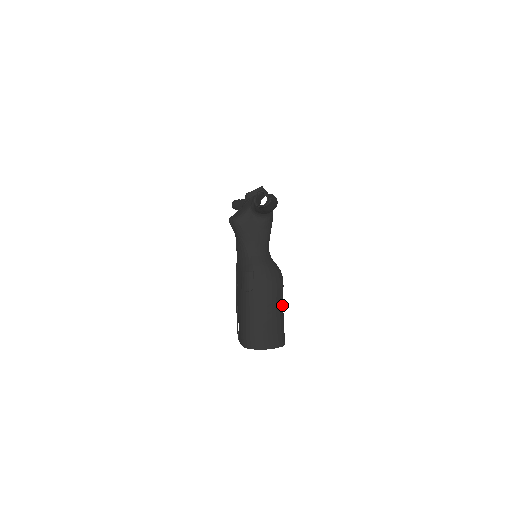
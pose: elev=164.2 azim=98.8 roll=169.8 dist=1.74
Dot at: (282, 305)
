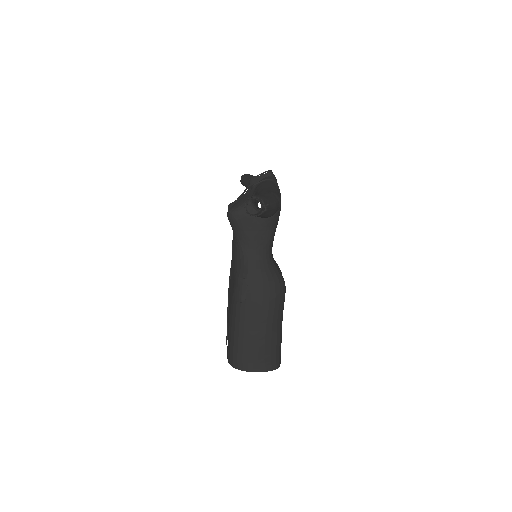
Dot at: (281, 320)
